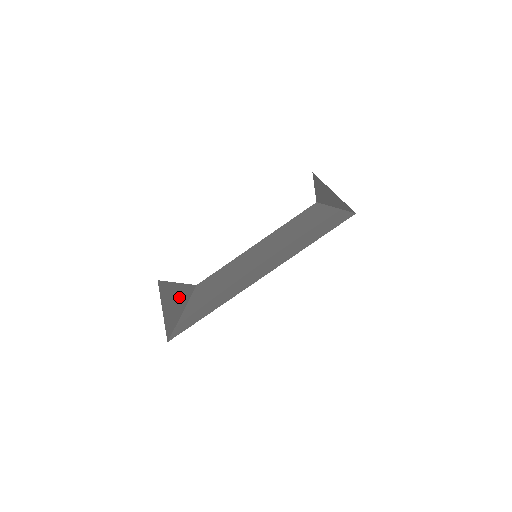
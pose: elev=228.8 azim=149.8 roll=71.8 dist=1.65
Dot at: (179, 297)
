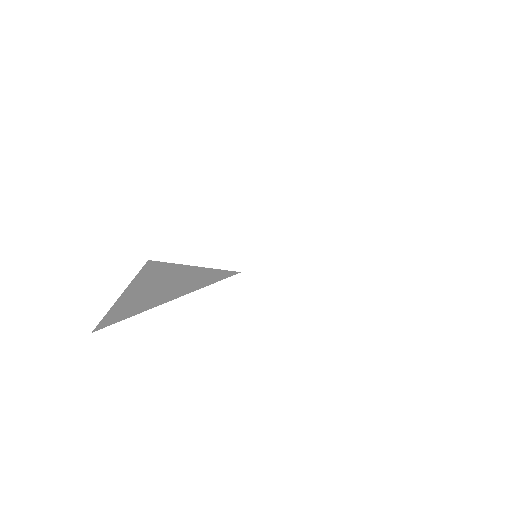
Dot at: (180, 283)
